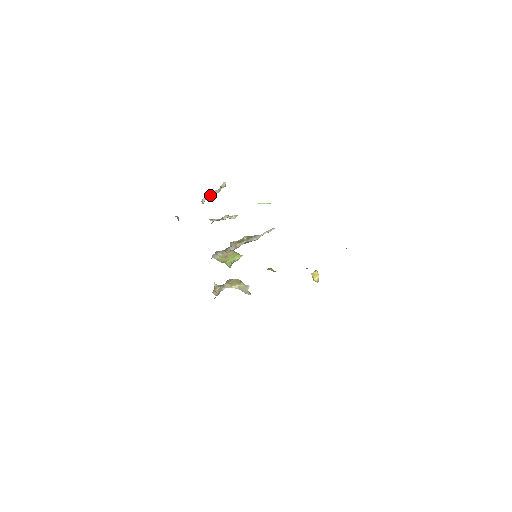
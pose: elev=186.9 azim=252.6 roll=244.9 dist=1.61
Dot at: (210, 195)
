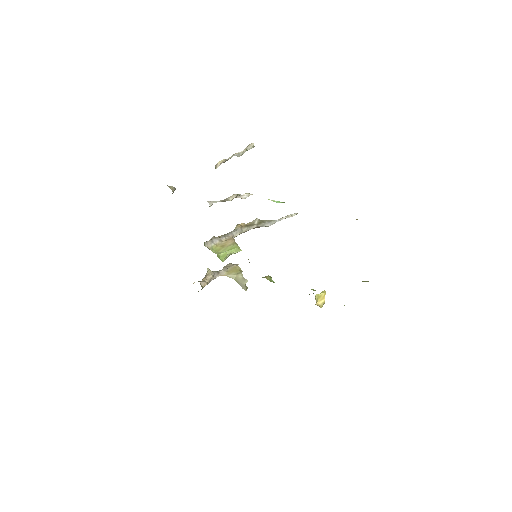
Dot at: (229, 158)
